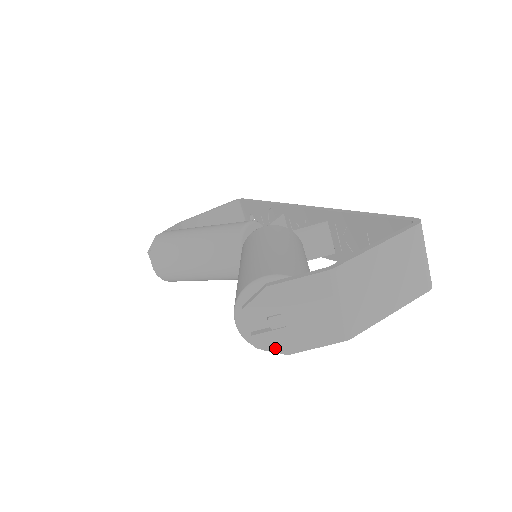
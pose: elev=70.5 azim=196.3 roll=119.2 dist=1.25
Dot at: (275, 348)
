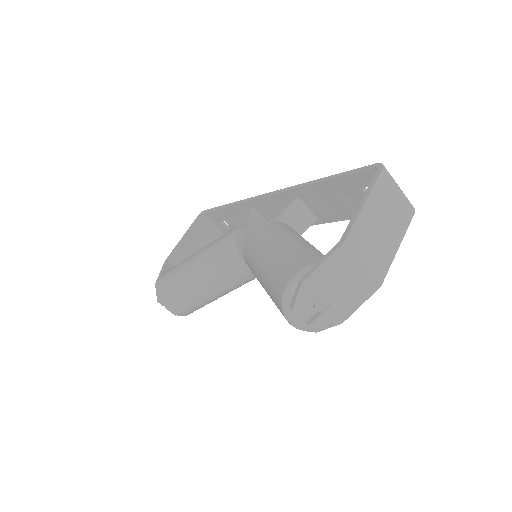
Dot at: (330, 324)
